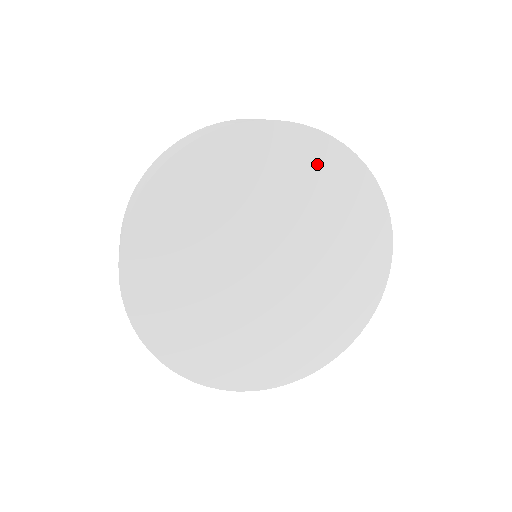
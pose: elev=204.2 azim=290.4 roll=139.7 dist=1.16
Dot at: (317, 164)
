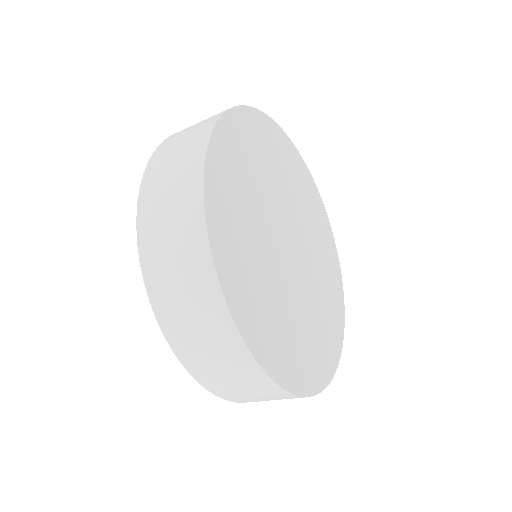
Dot at: (274, 143)
